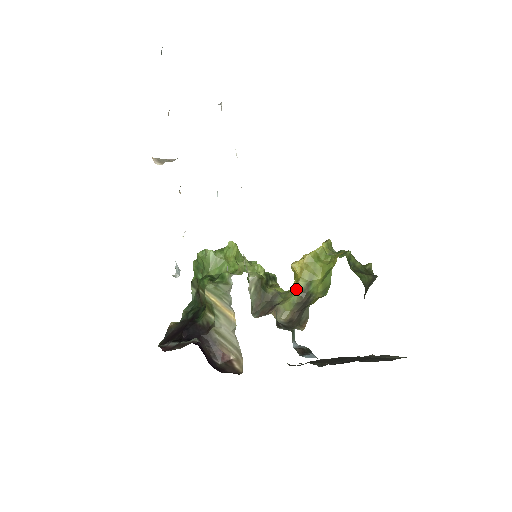
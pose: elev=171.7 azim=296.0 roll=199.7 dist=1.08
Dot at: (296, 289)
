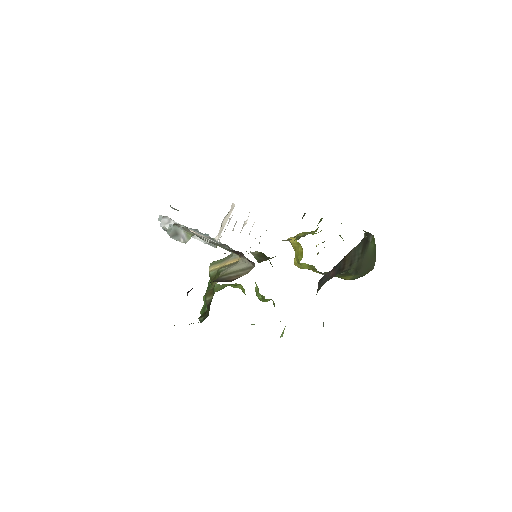
Dot at: occluded
